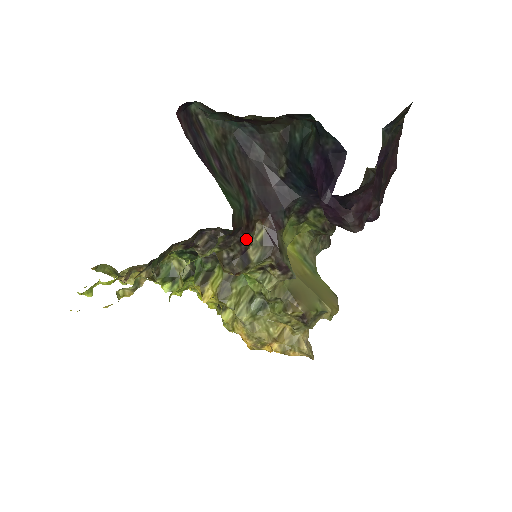
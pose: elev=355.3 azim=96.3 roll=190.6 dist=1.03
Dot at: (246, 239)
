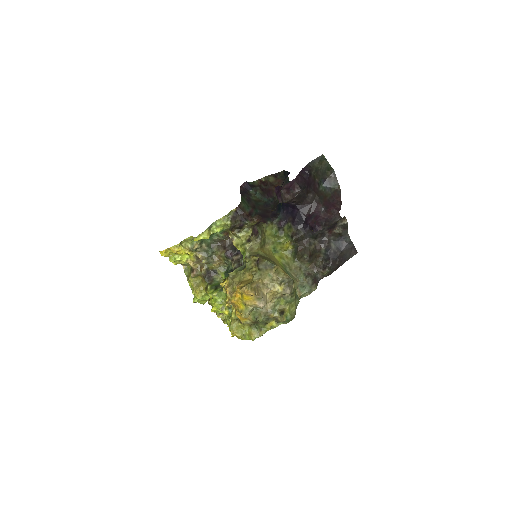
Dot at: (245, 221)
